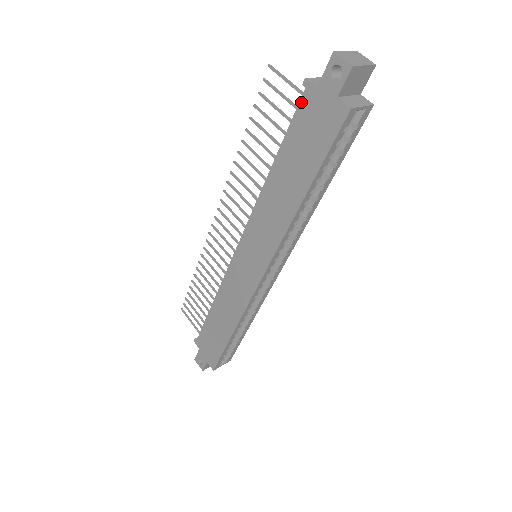
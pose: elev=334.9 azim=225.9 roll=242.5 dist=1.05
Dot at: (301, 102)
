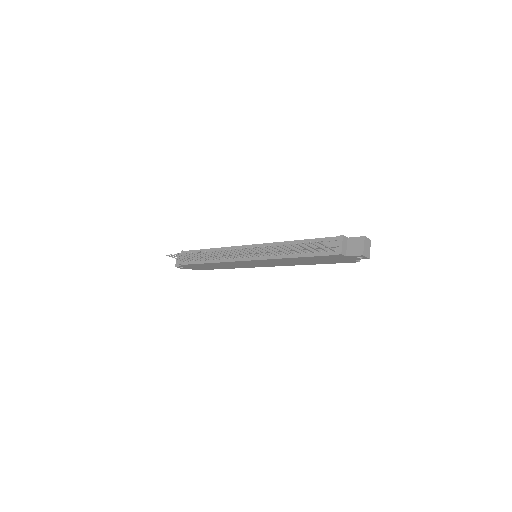
Dot at: (333, 256)
